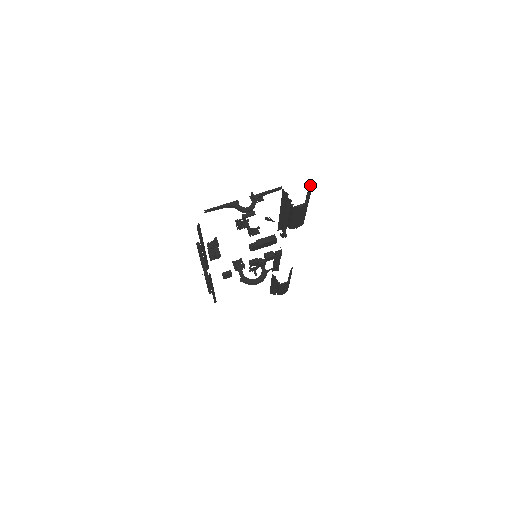
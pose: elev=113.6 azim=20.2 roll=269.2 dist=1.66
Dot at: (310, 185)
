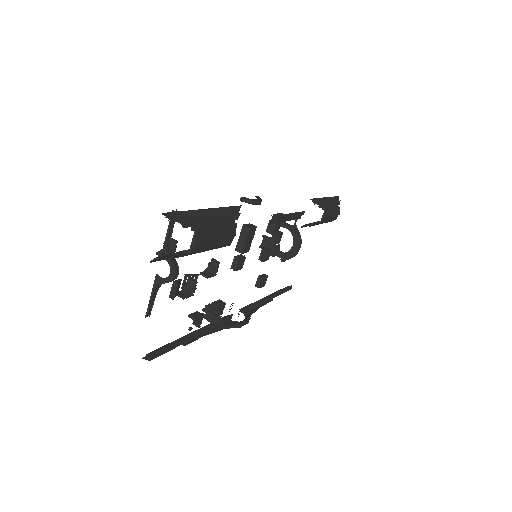
Dot at: (169, 218)
